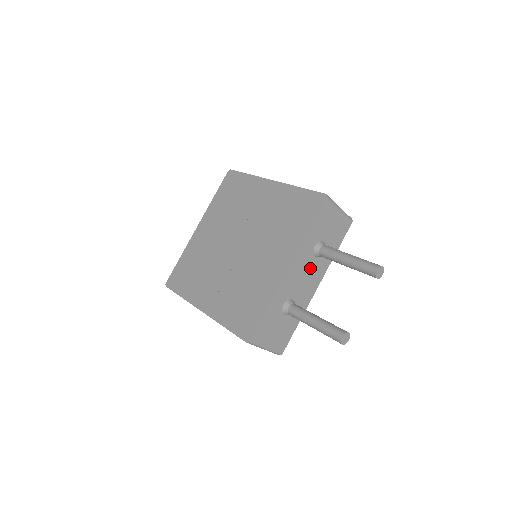
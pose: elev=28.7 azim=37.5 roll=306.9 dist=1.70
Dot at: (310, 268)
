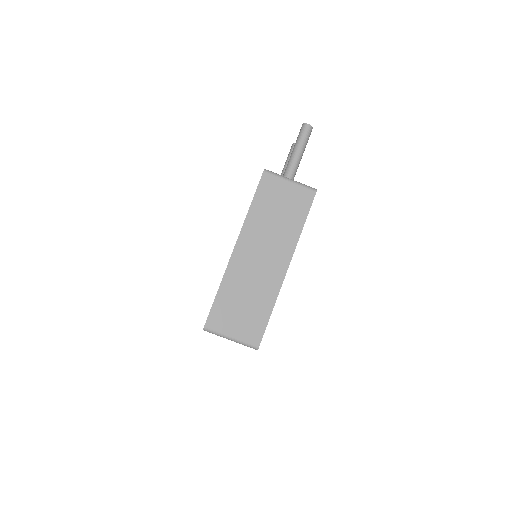
Dot at: occluded
